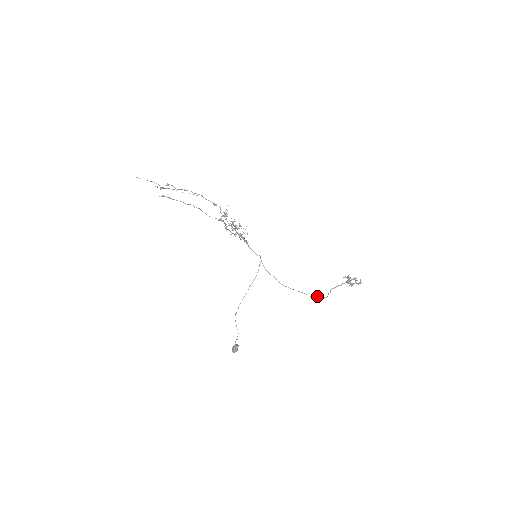
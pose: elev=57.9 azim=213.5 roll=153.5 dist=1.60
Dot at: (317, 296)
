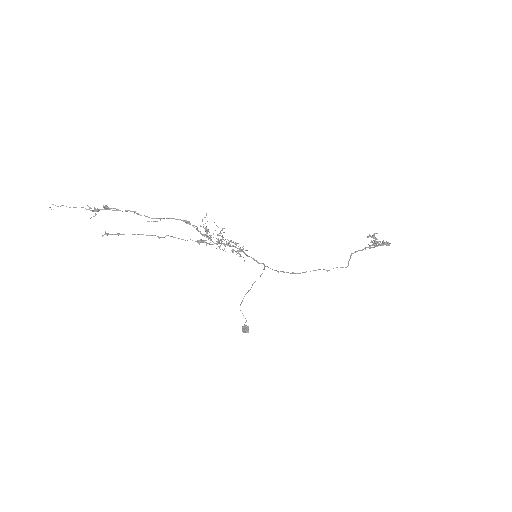
Dot at: occluded
